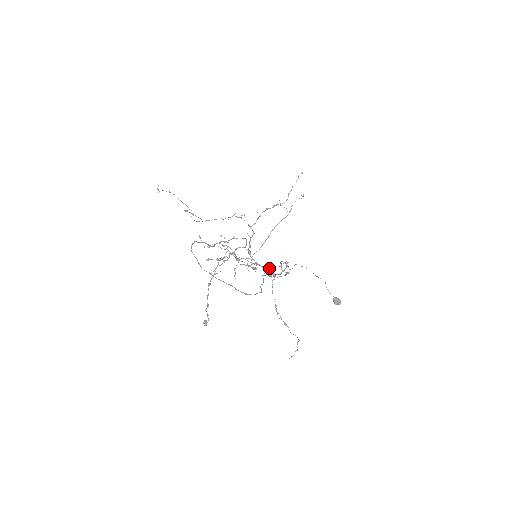
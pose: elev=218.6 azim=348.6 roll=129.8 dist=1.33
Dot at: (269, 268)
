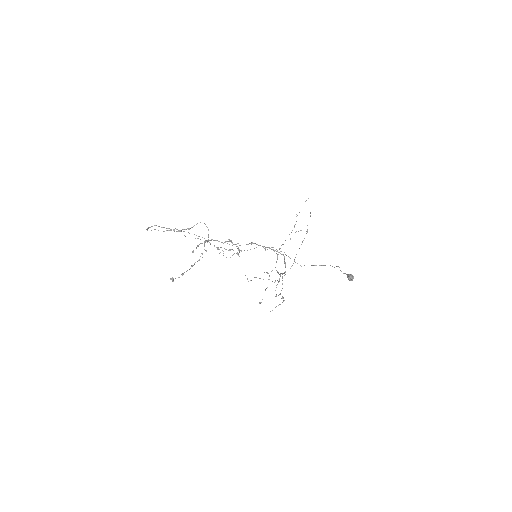
Dot at: (231, 240)
